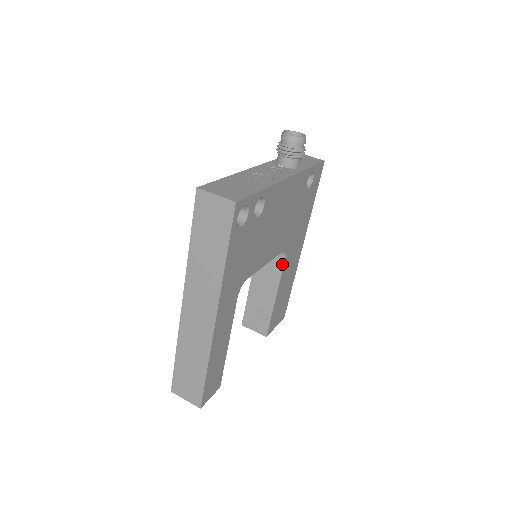
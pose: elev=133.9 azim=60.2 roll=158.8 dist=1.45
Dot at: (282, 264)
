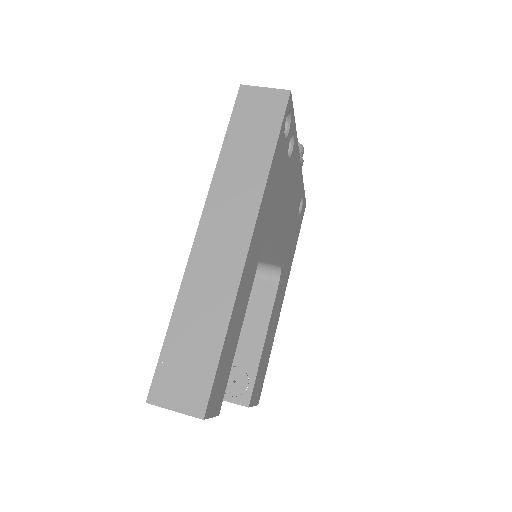
Dot at: (274, 292)
